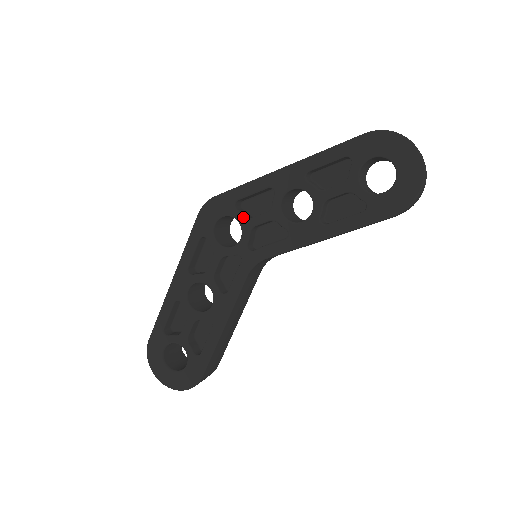
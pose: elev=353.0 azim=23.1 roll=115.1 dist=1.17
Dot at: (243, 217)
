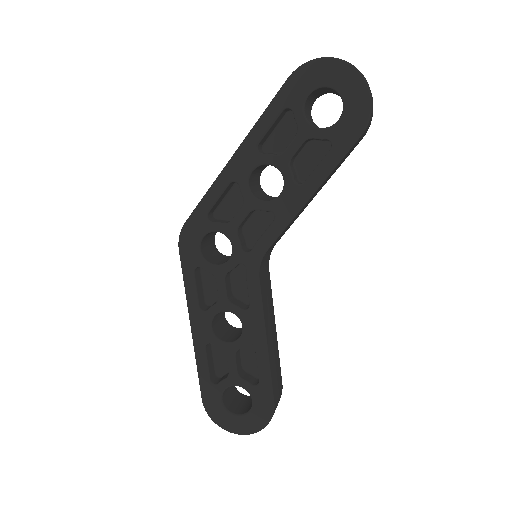
Dot at: (222, 225)
